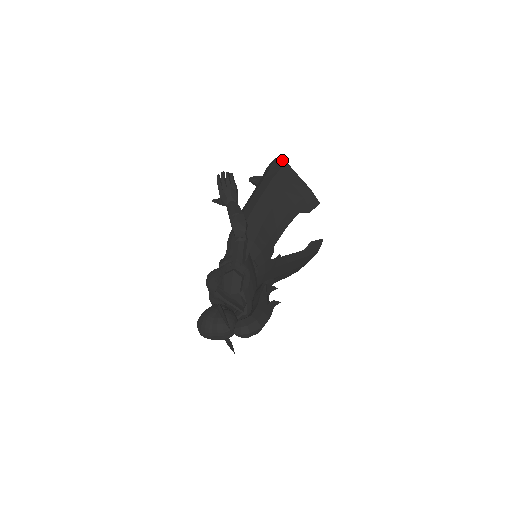
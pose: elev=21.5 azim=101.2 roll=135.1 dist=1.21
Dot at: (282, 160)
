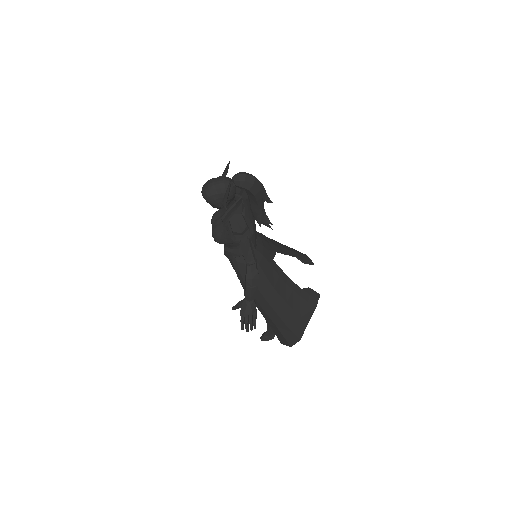
Dot at: occluded
